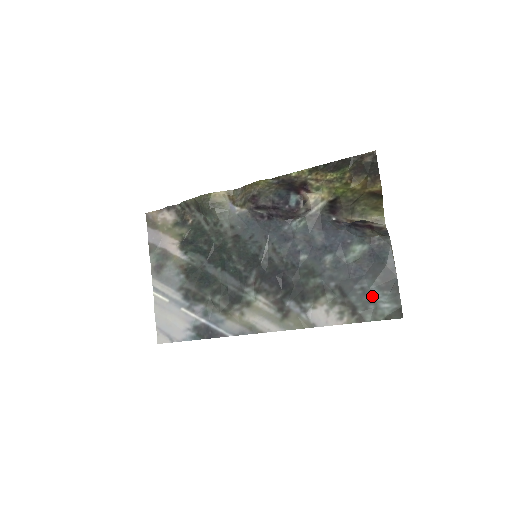
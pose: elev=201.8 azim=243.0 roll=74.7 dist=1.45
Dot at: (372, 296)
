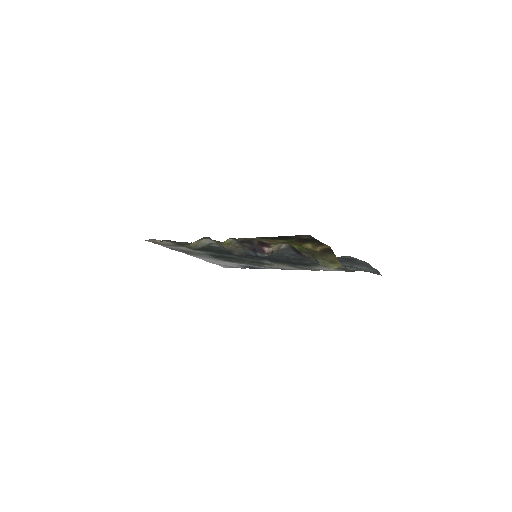
Dot at: (355, 267)
